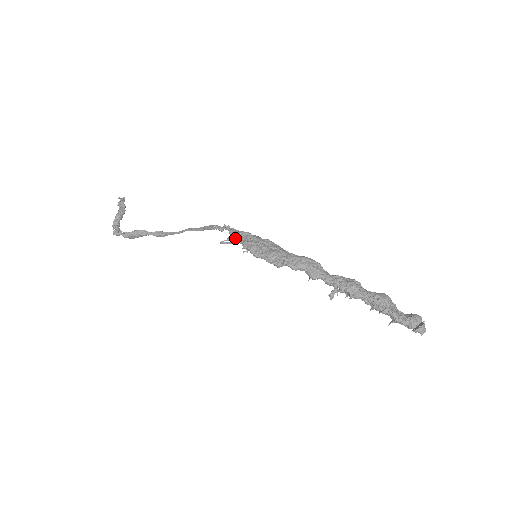
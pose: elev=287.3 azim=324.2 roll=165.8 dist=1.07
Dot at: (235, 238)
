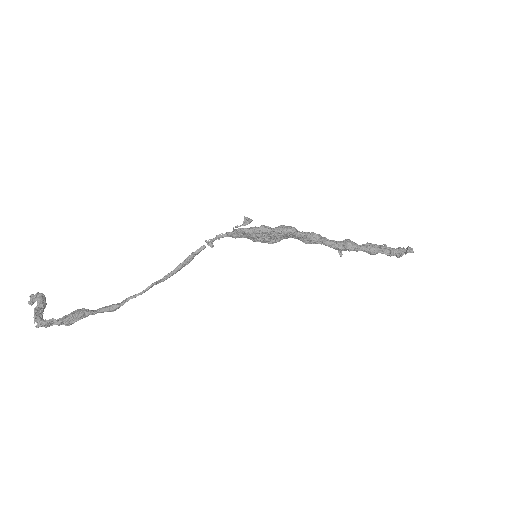
Dot at: (247, 218)
